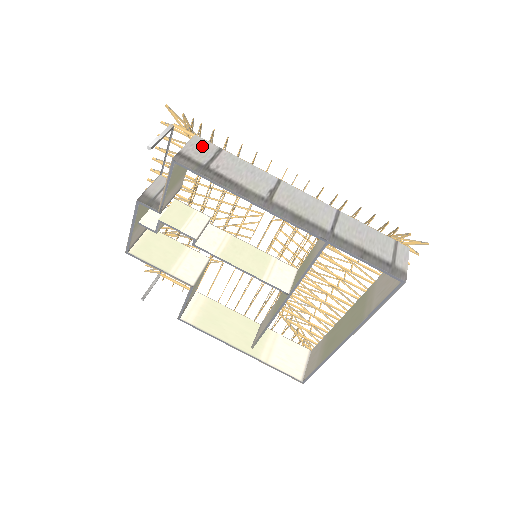
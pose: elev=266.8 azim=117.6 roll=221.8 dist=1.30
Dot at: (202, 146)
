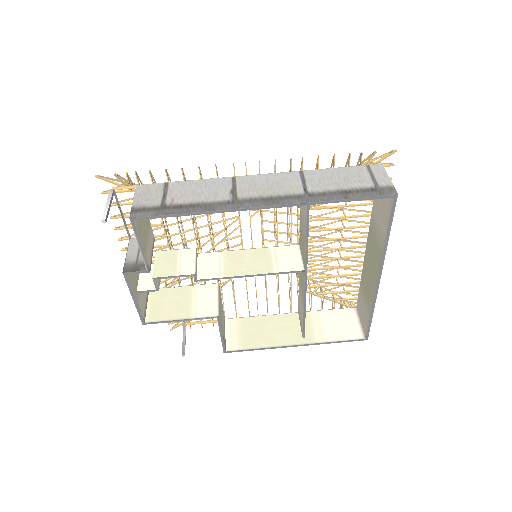
Dot at: (148, 191)
